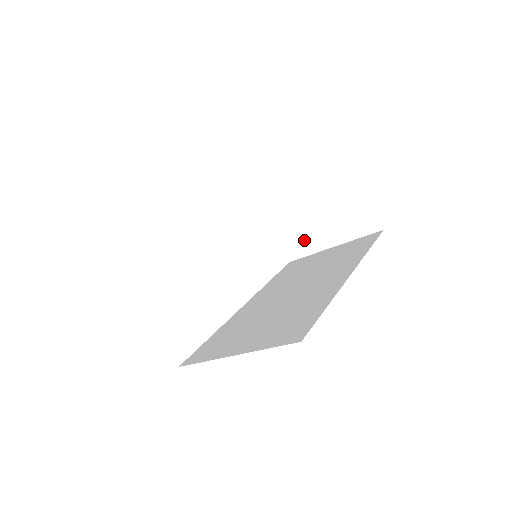
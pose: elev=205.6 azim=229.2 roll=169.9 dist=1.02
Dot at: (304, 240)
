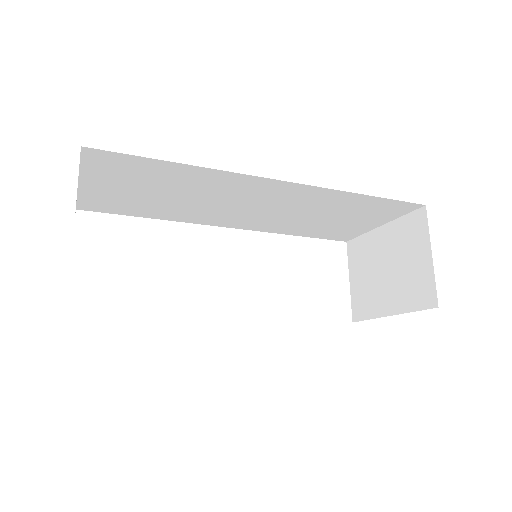
Dot at: (369, 301)
